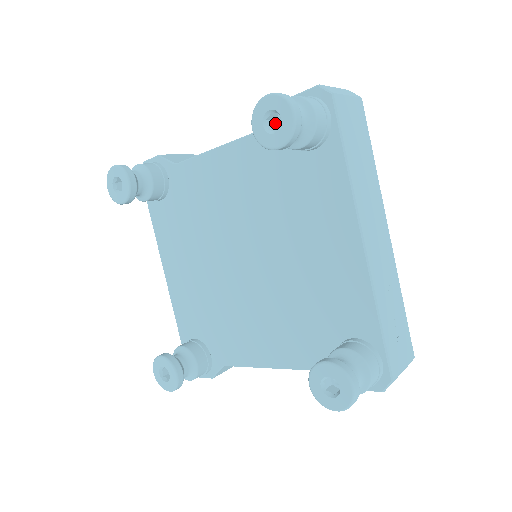
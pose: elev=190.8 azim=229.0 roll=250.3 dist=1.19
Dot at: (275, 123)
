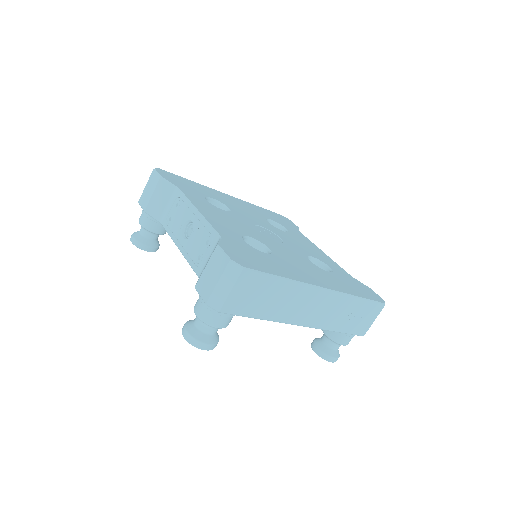
Dot at: occluded
